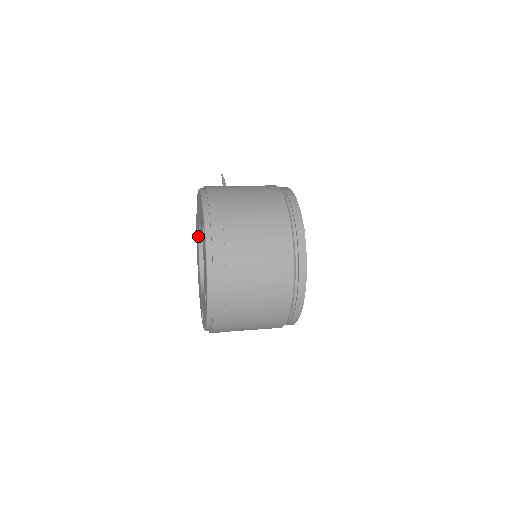
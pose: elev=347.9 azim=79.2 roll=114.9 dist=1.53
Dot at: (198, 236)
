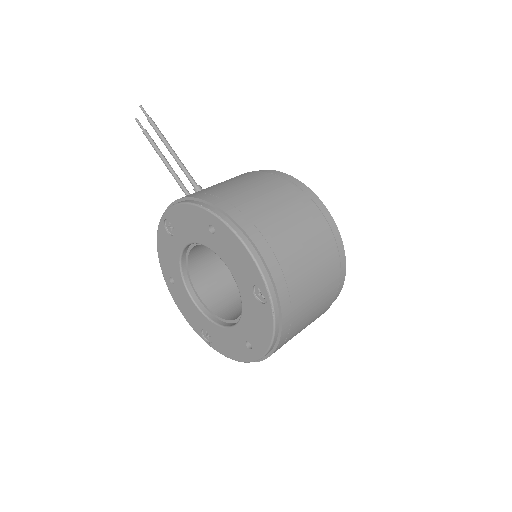
Dot at: (184, 247)
